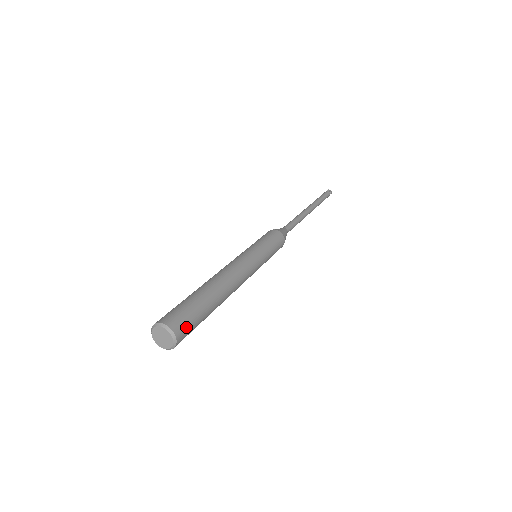
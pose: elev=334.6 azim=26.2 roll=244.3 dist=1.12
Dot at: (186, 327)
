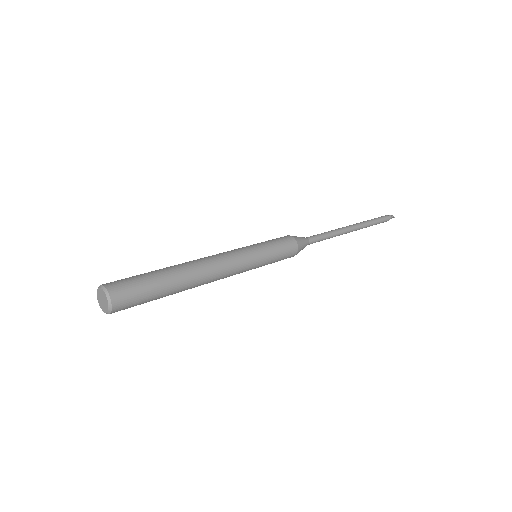
Dot at: (124, 286)
